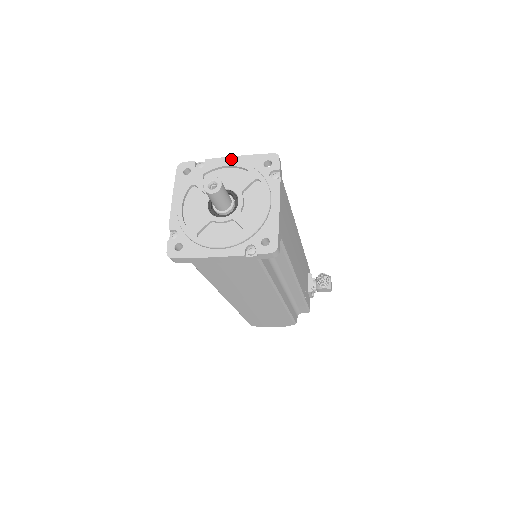
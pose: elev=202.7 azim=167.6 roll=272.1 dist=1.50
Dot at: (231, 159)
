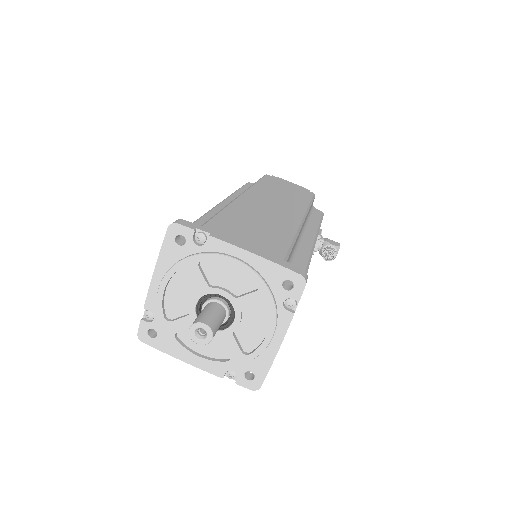
Dot at: (243, 254)
